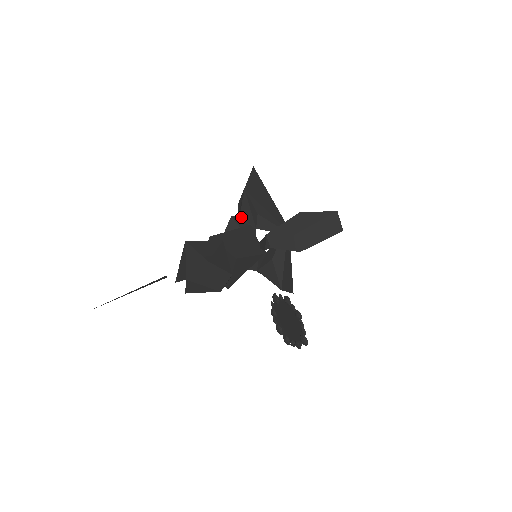
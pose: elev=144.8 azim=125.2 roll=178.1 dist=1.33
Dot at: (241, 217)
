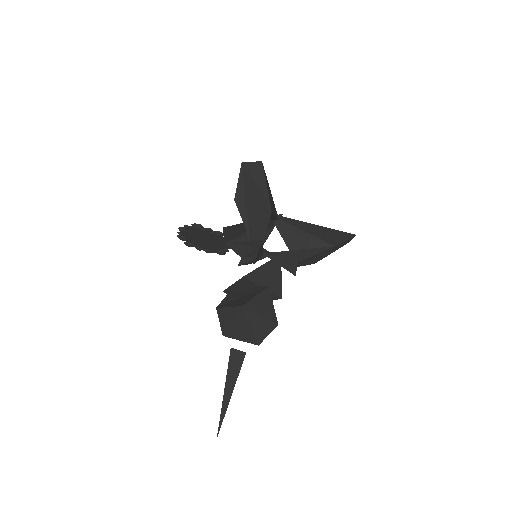
Dot at: (263, 240)
